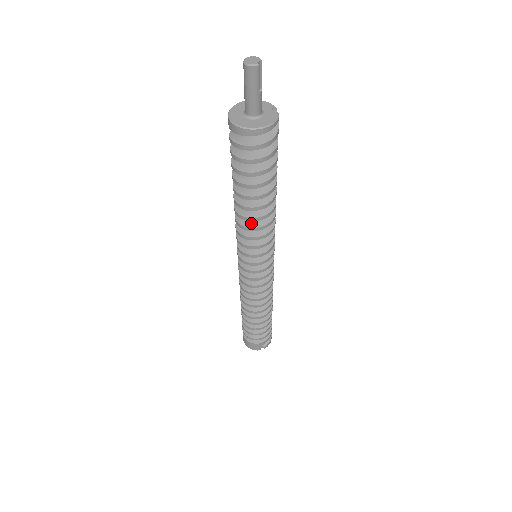
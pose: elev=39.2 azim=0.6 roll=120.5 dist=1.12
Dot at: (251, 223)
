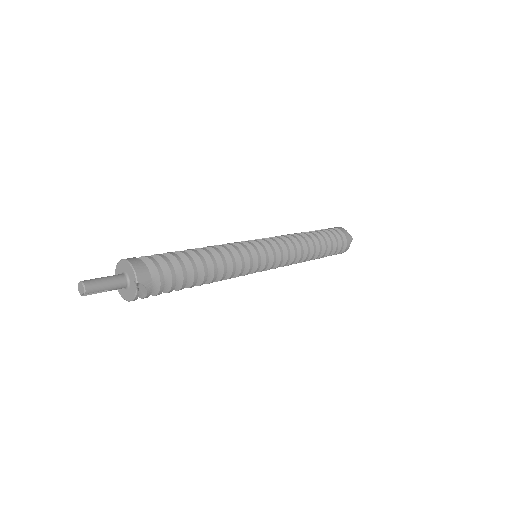
Dot at: occluded
